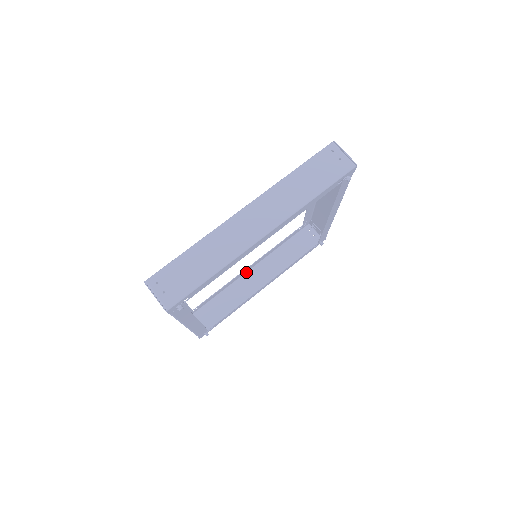
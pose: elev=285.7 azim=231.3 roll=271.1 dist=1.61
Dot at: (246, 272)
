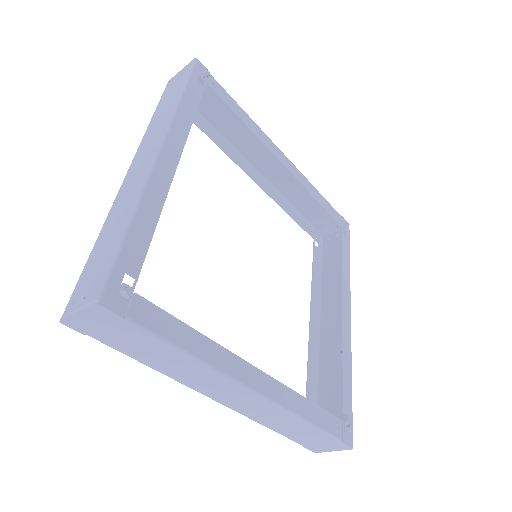
Dot at: (319, 332)
